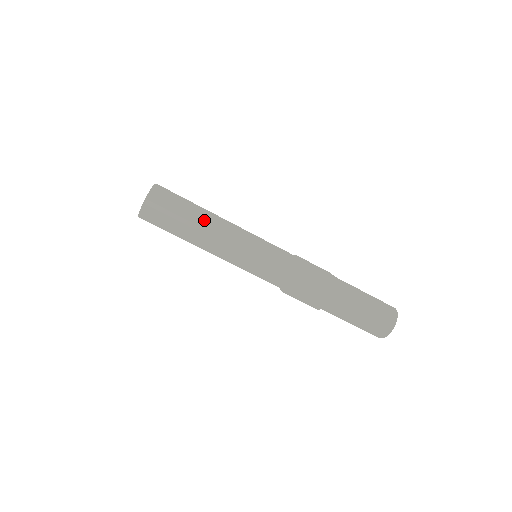
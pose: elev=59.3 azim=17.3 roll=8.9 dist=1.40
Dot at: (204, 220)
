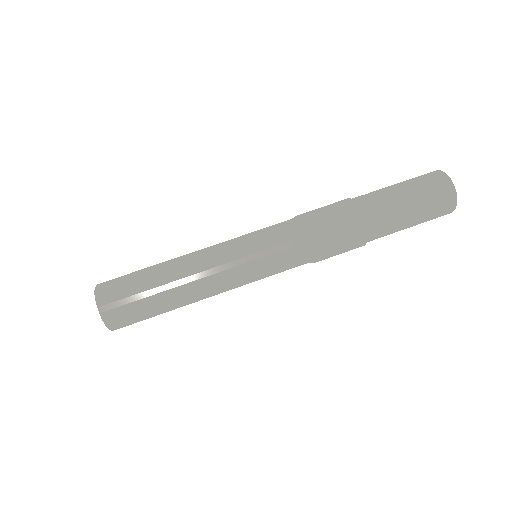
Dot at: (171, 272)
